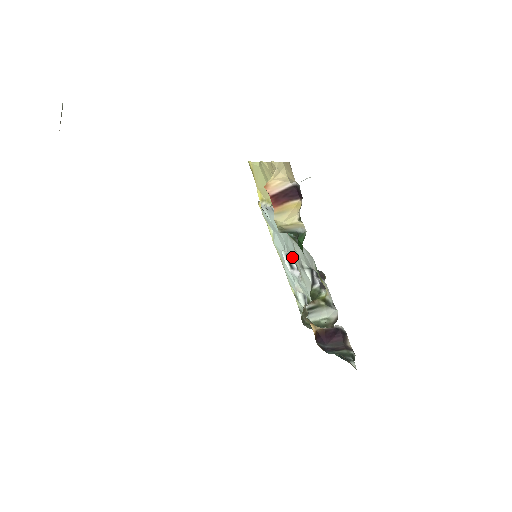
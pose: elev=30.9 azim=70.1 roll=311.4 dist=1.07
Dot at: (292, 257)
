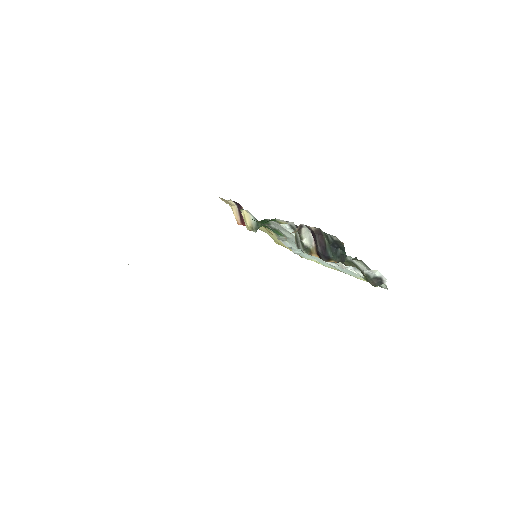
Dot at: occluded
